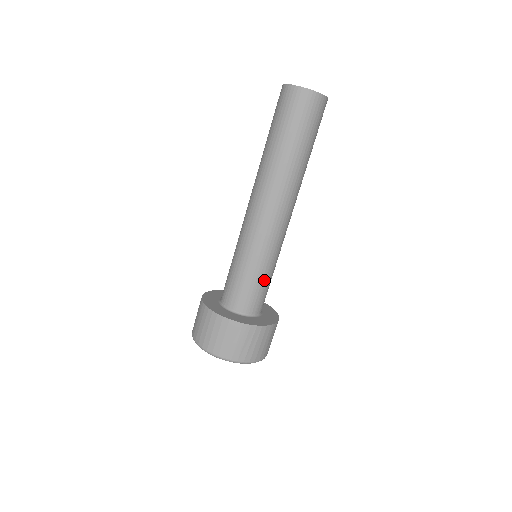
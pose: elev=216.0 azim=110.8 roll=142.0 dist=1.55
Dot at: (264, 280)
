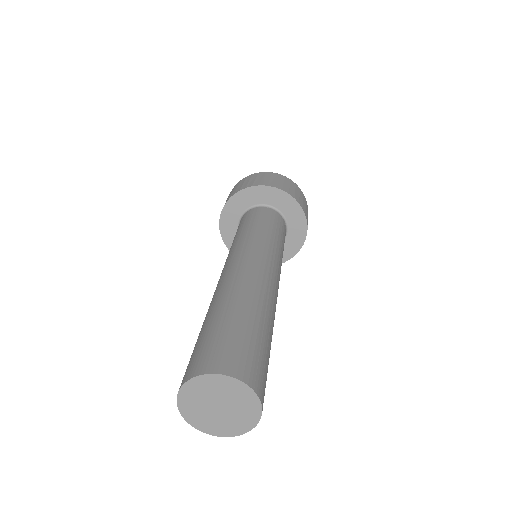
Dot at: occluded
